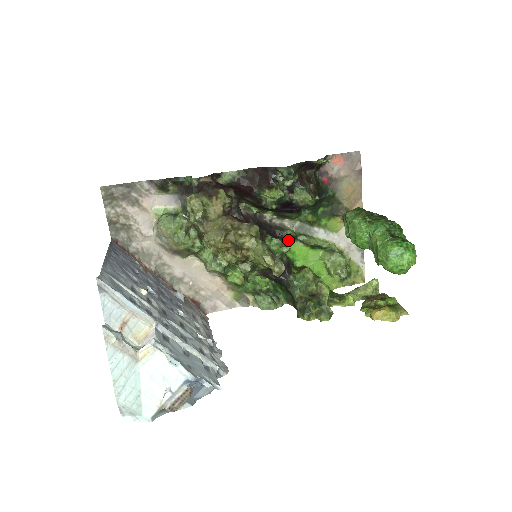
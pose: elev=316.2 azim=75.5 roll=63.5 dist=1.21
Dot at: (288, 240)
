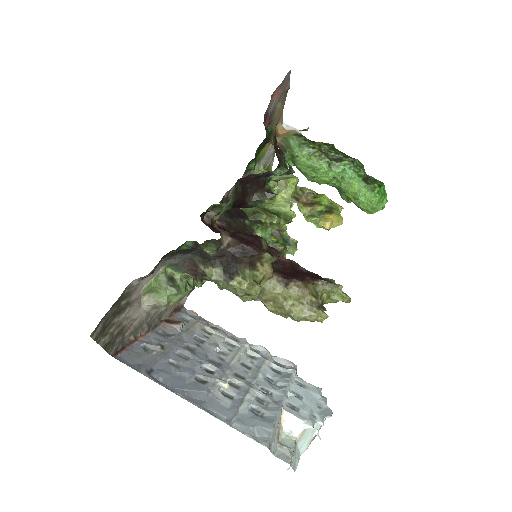
Dot at: occluded
